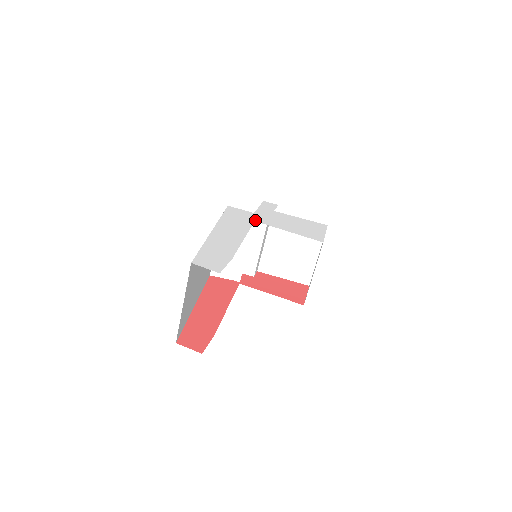
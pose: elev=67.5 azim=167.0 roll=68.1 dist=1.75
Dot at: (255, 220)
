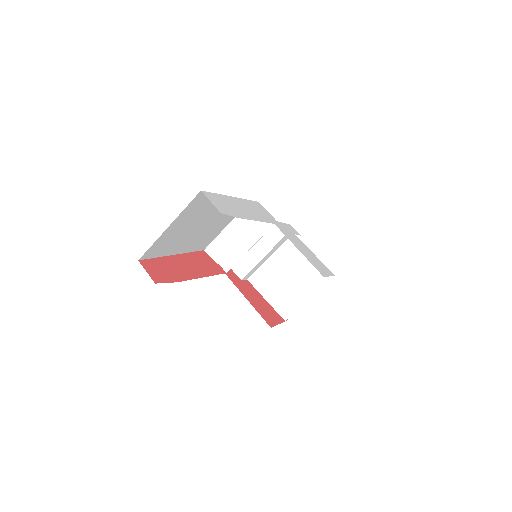
Dot at: (275, 224)
